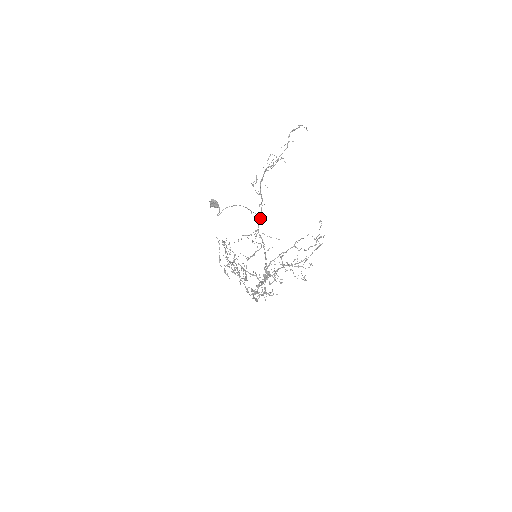
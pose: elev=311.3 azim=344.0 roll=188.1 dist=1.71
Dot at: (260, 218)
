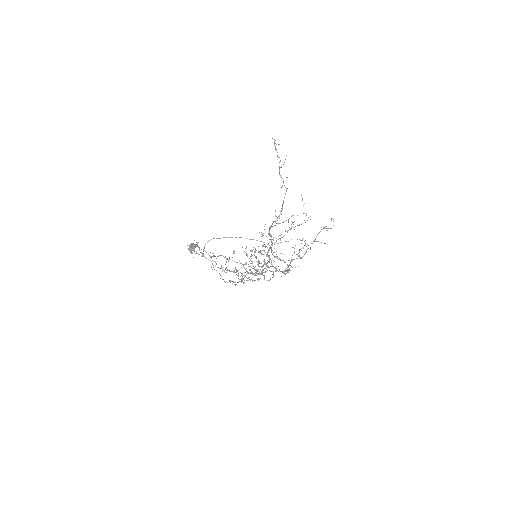
Dot at: occluded
